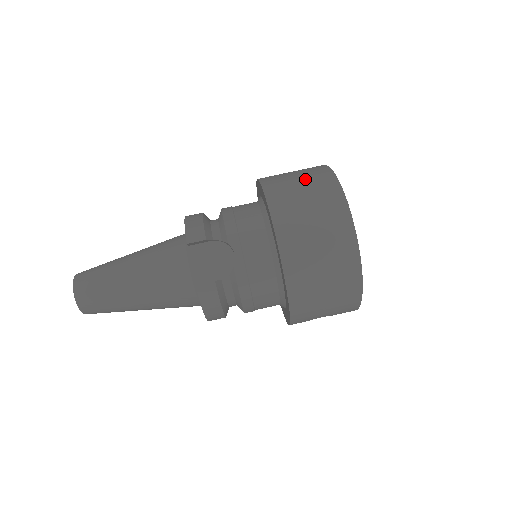
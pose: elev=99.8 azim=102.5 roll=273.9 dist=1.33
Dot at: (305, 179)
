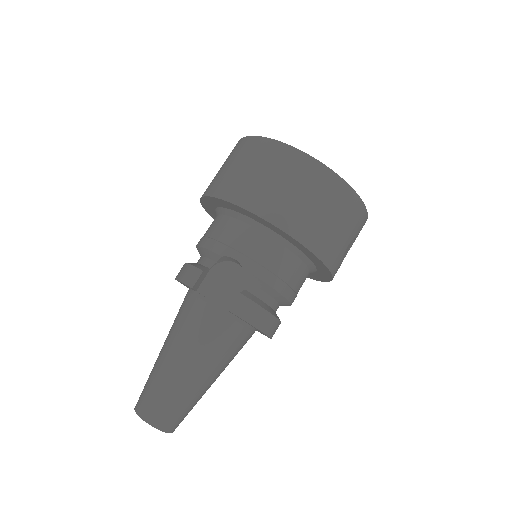
Dot at: (230, 160)
